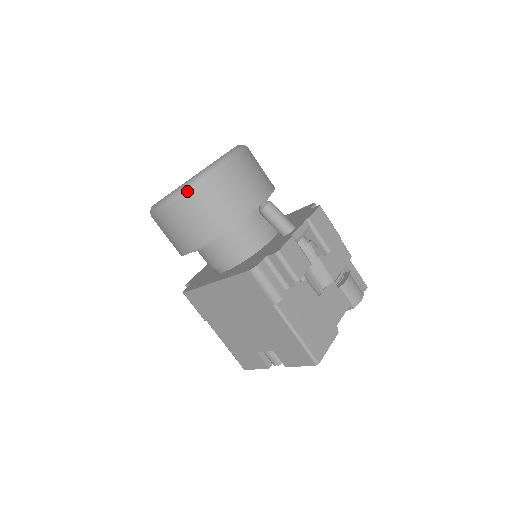
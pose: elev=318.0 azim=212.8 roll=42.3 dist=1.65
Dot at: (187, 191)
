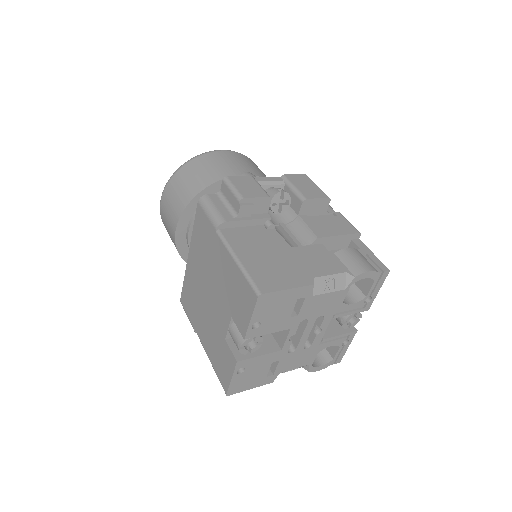
Dot at: (176, 172)
